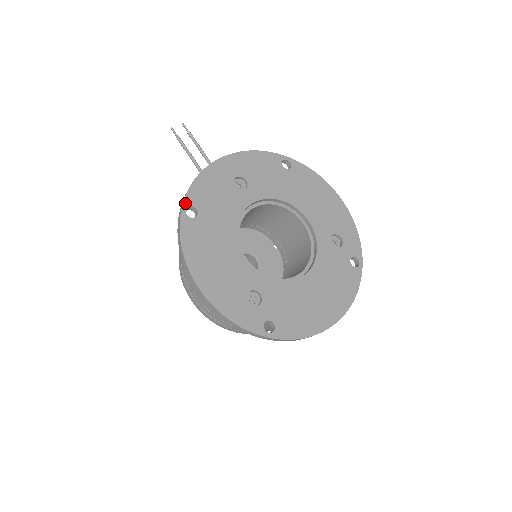
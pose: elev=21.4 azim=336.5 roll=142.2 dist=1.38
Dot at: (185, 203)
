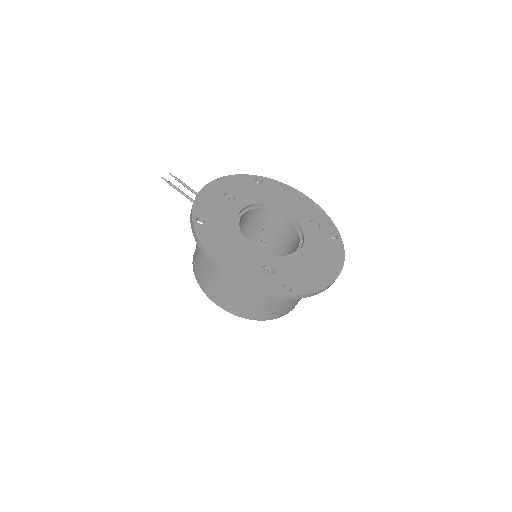
Dot at: (193, 215)
